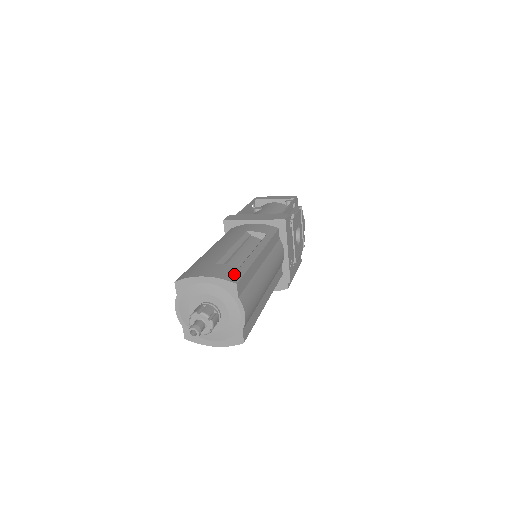
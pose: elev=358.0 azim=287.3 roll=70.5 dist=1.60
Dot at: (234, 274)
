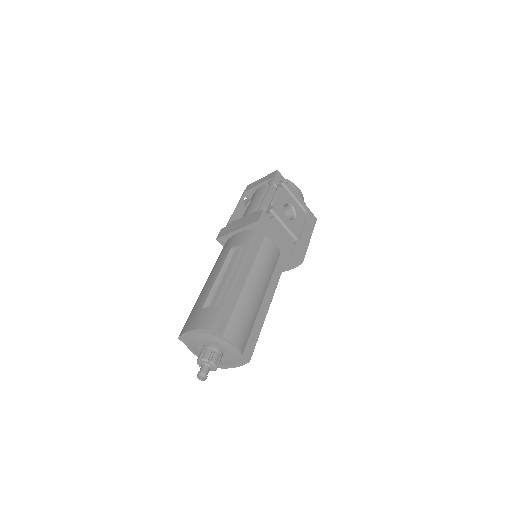
Dot at: (212, 318)
